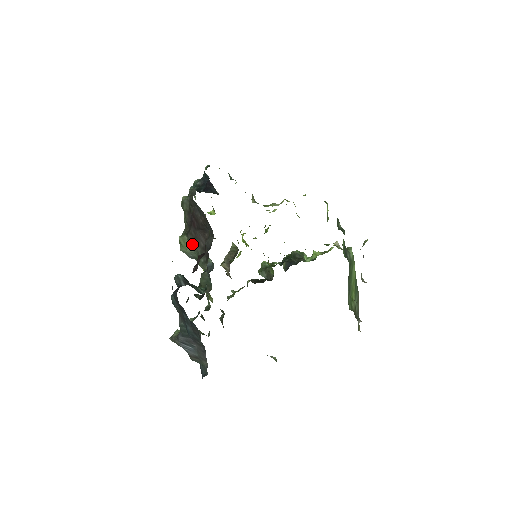
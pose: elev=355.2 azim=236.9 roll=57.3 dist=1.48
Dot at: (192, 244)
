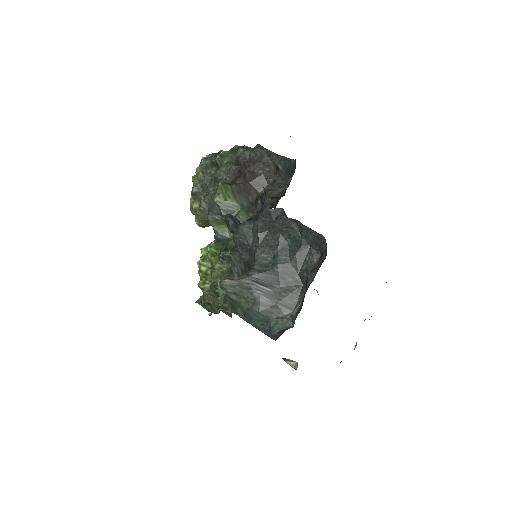
Dot at: (237, 196)
